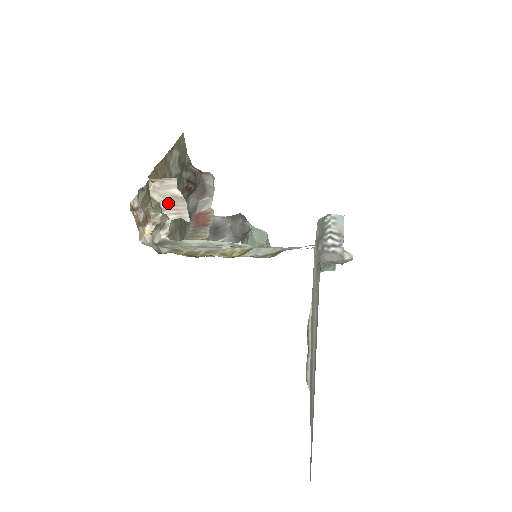
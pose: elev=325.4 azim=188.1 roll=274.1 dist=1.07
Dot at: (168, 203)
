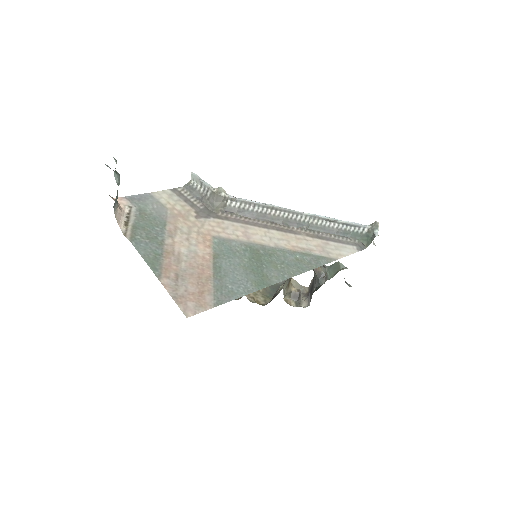
Dot at: occluded
